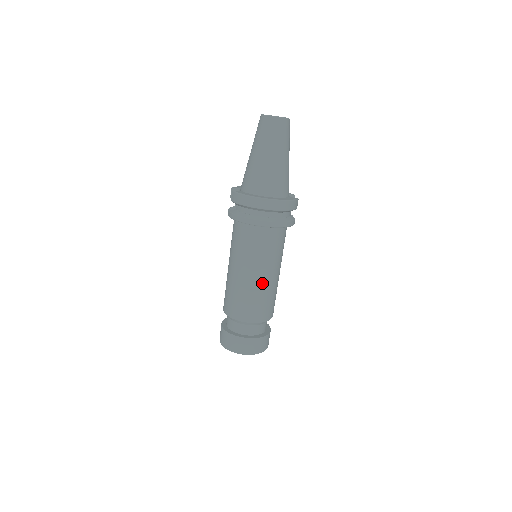
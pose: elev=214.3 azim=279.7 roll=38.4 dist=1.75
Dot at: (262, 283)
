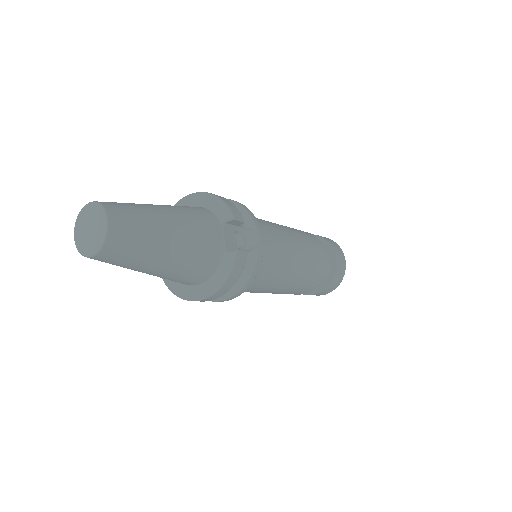
Dot at: (281, 290)
